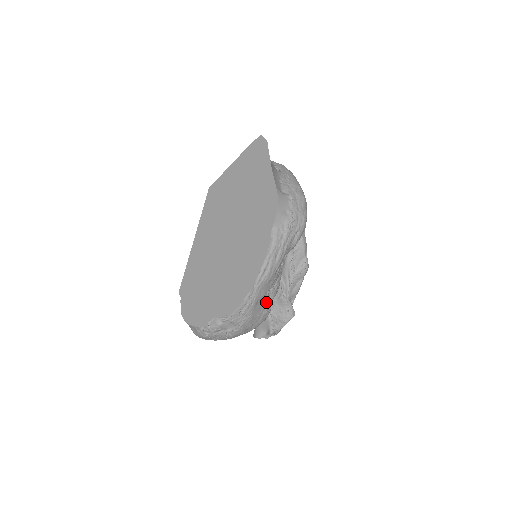
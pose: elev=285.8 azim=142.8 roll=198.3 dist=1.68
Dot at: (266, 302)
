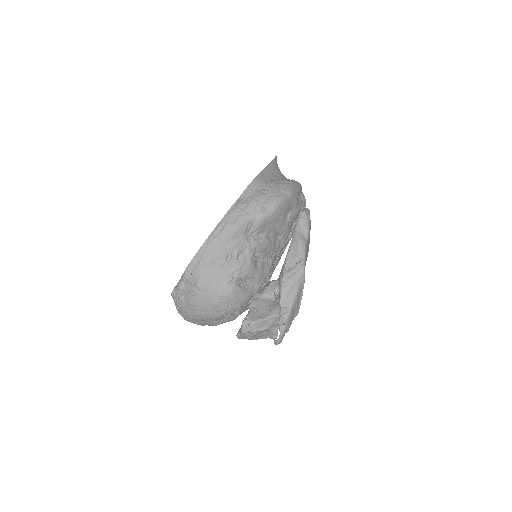
Dot at: (227, 271)
